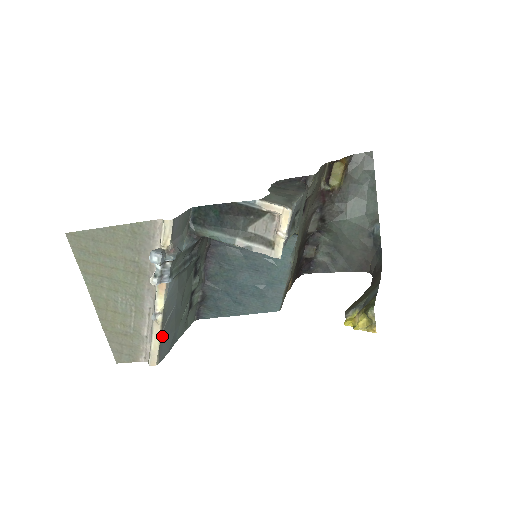
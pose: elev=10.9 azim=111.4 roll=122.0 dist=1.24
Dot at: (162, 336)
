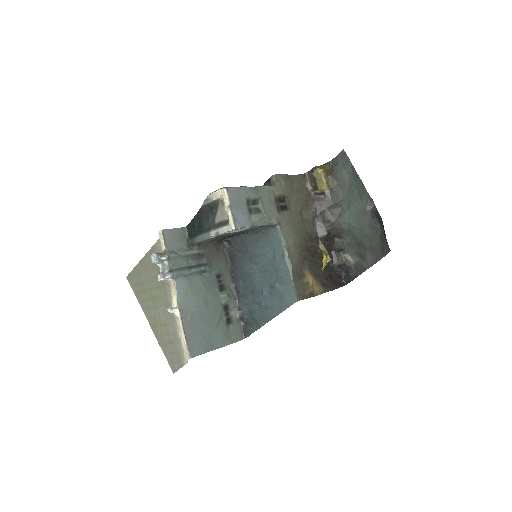
Dot at: (187, 331)
